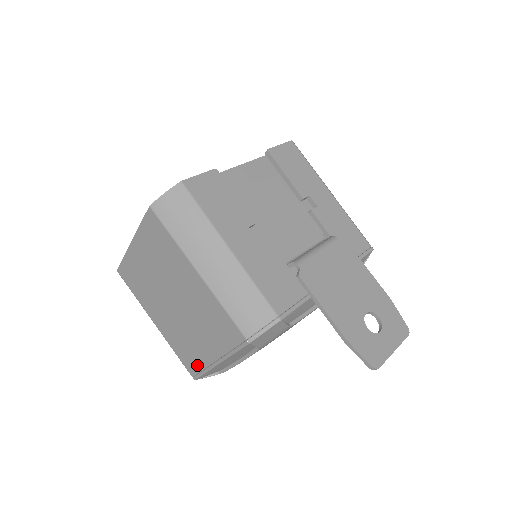
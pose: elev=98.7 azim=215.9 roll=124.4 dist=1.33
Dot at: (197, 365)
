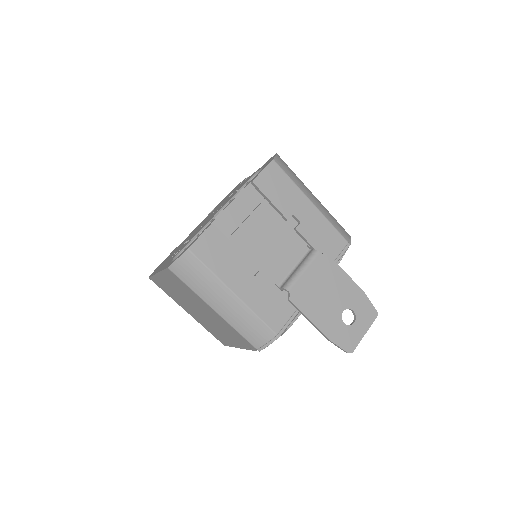
Dot at: (224, 342)
